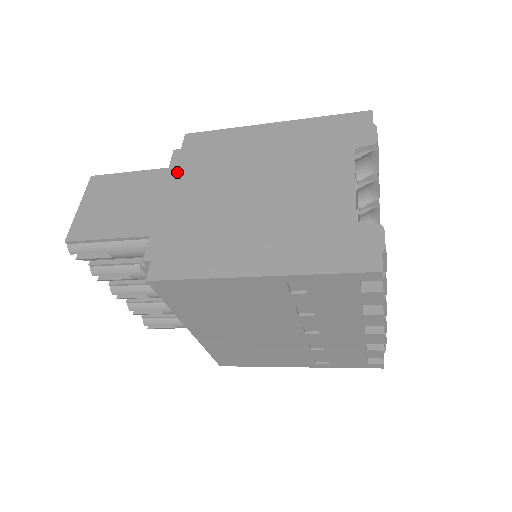
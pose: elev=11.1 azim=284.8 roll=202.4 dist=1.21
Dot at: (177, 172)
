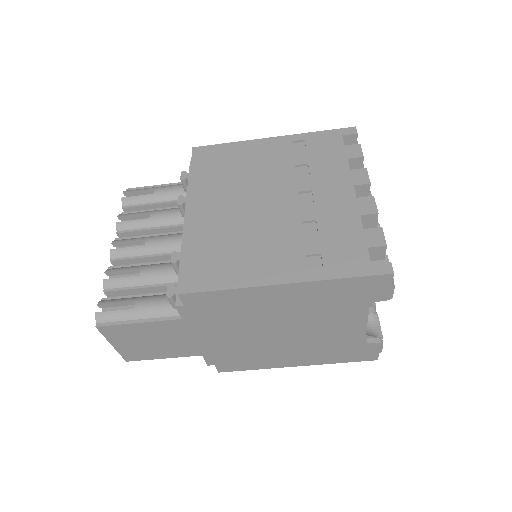
Dot at: occluded
